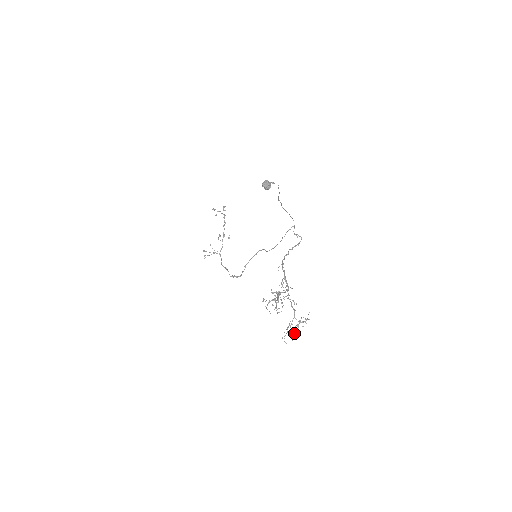
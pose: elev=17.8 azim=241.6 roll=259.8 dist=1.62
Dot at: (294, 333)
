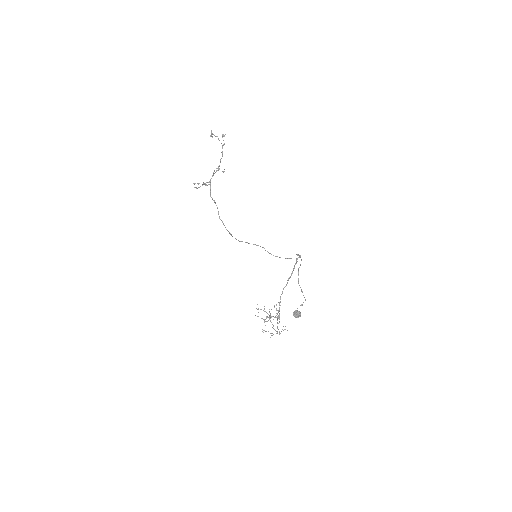
Dot at: occluded
